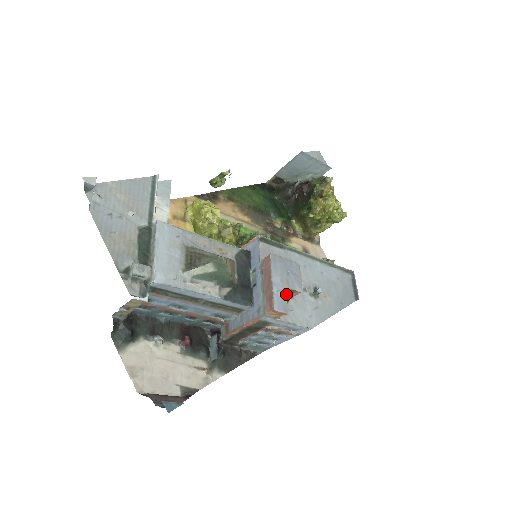
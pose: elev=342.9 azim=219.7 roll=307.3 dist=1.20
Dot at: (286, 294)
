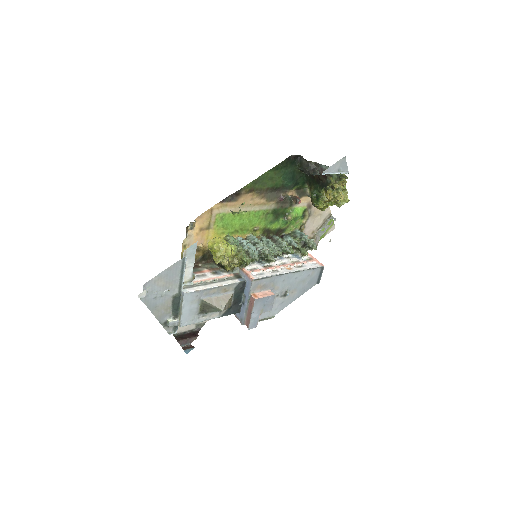
Dot at: (259, 317)
